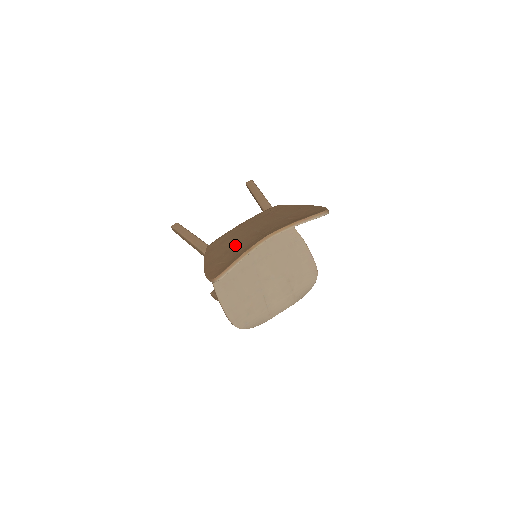
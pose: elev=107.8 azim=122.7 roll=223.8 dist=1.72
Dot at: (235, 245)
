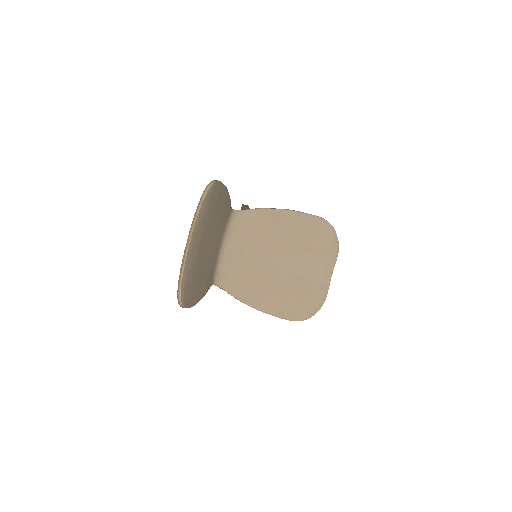
Dot at: occluded
